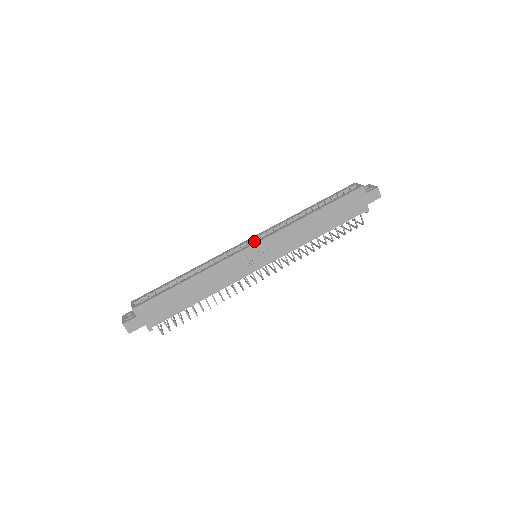
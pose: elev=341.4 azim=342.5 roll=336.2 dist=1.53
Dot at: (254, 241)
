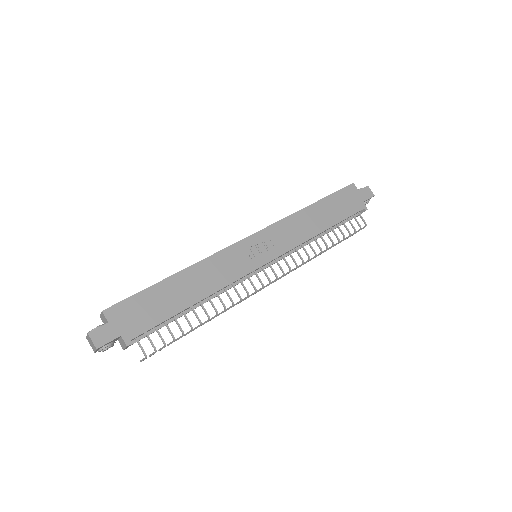
Dot at: occluded
